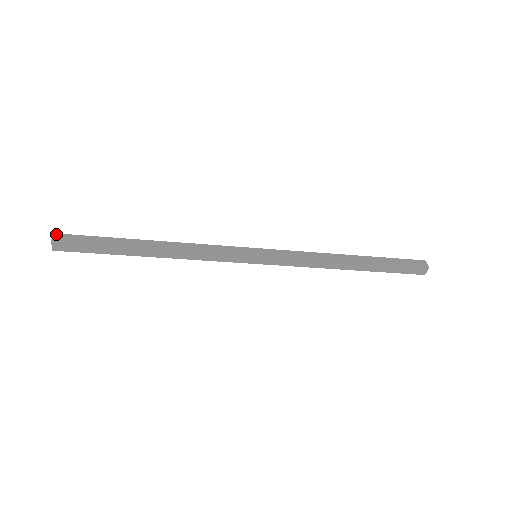
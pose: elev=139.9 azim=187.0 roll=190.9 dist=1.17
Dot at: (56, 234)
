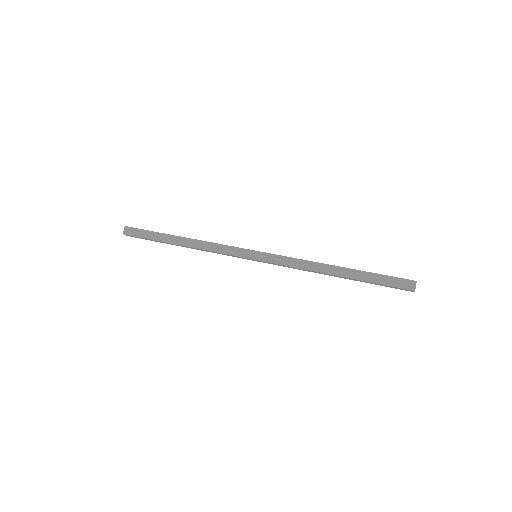
Dot at: (126, 227)
